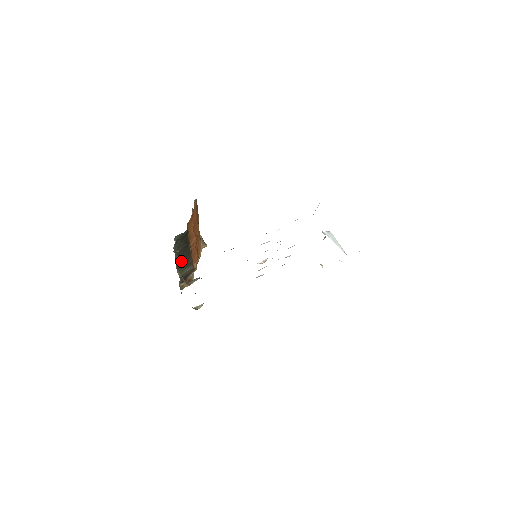
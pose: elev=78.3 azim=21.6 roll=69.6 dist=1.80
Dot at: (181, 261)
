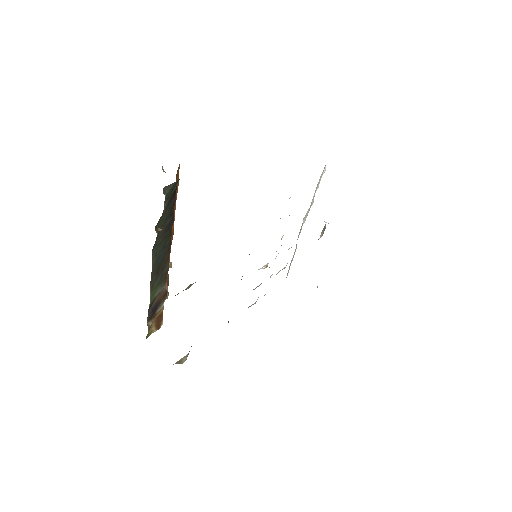
Dot at: (157, 262)
